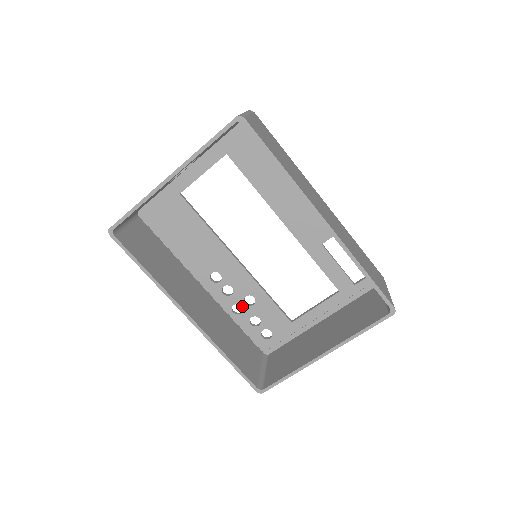
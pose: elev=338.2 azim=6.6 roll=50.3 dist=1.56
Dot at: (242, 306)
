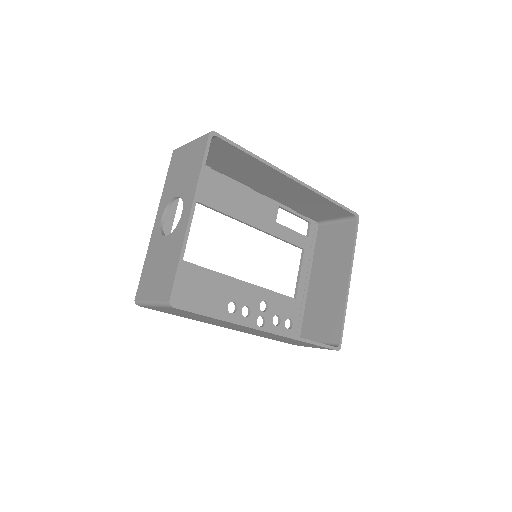
Dot at: (262, 316)
